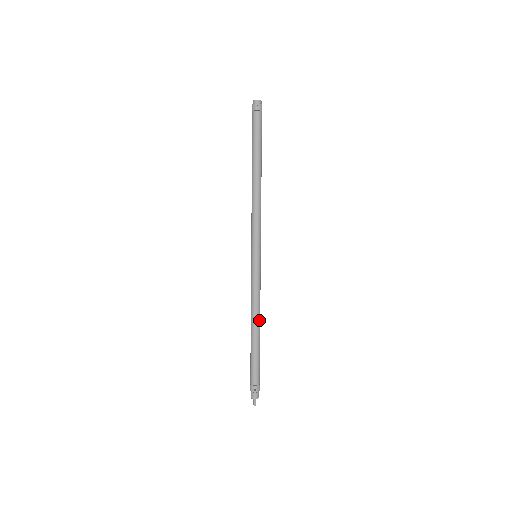
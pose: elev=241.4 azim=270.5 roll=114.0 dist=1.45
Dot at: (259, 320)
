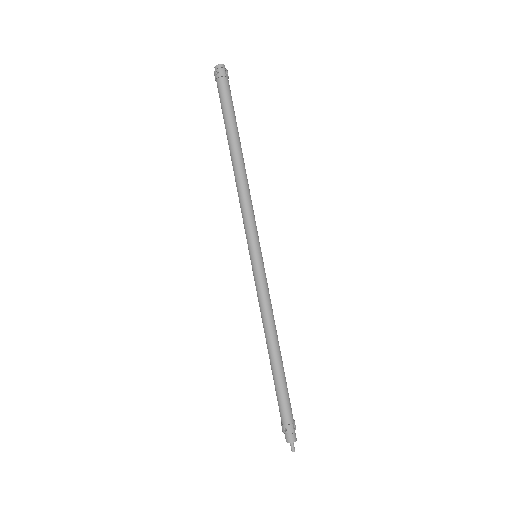
Dot at: (274, 338)
